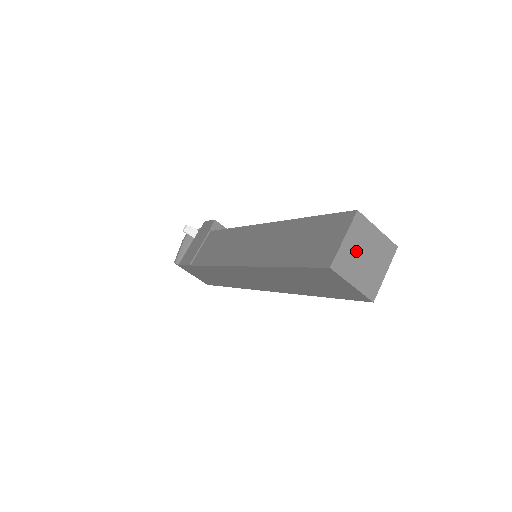
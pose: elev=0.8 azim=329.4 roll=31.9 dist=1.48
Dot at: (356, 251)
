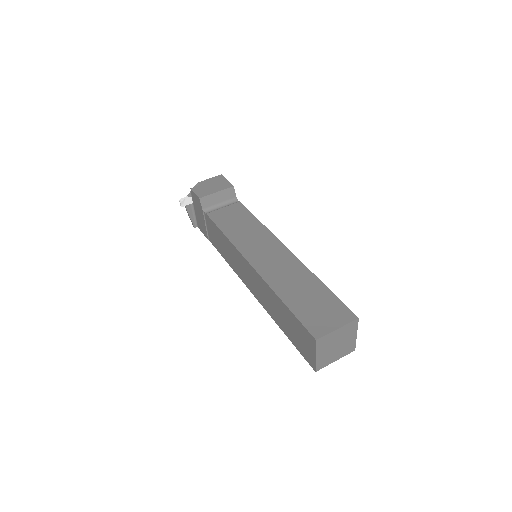
Dot at: (328, 351)
